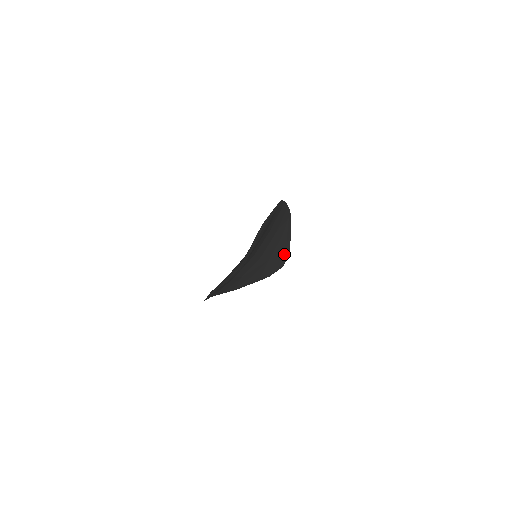
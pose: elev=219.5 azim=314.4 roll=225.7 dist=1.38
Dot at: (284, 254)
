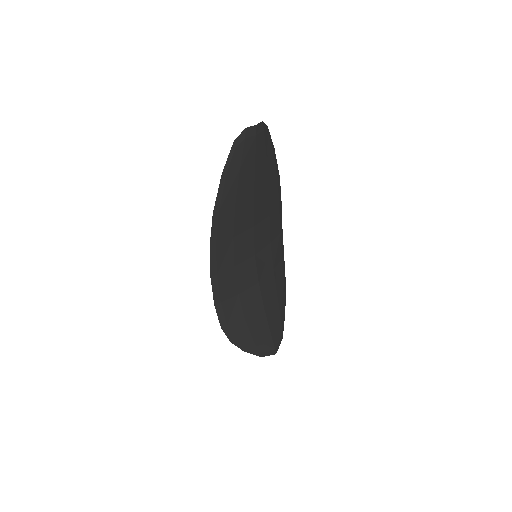
Dot at: (277, 331)
